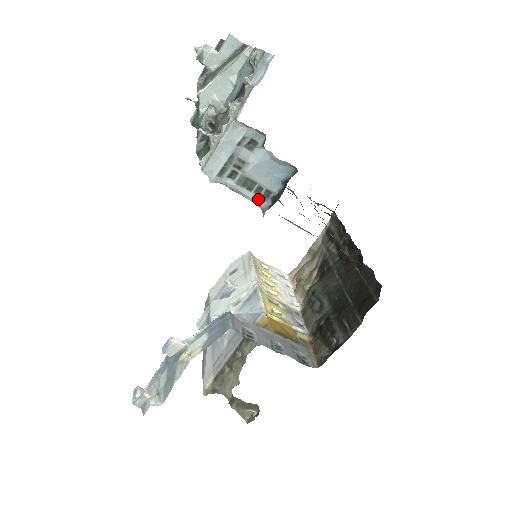
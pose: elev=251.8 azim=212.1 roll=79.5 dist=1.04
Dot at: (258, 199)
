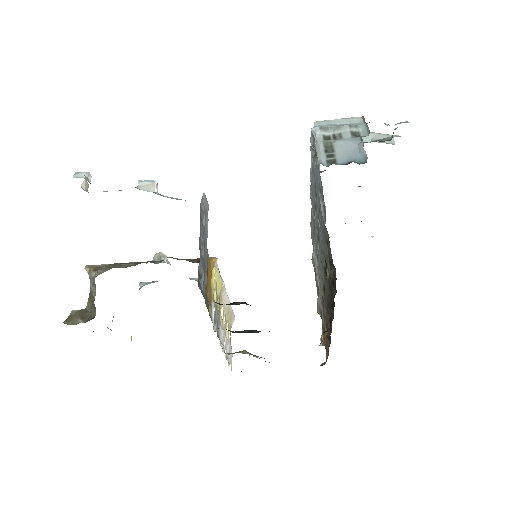
Dot at: (324, 159)
